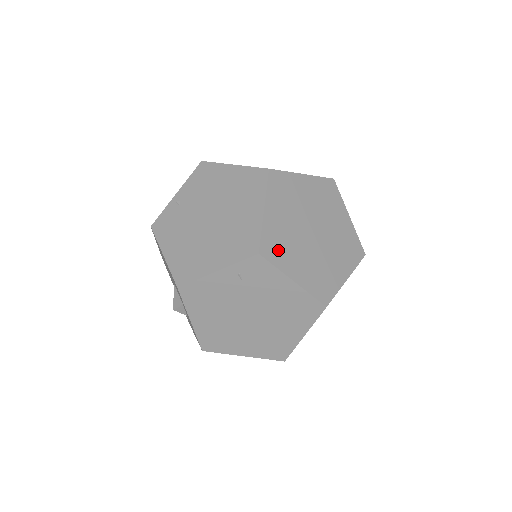
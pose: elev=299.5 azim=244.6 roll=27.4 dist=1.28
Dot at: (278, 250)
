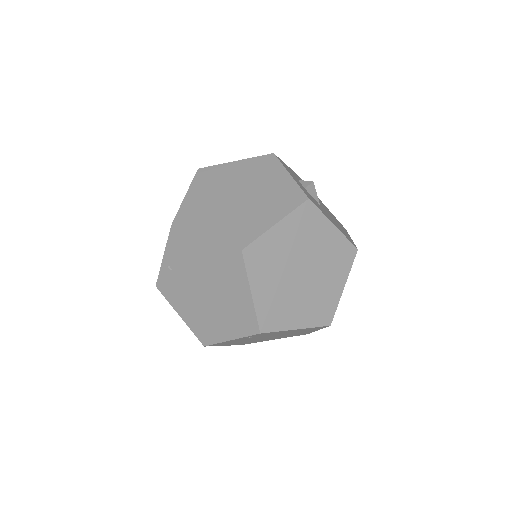
Dot at: (275, 316)
